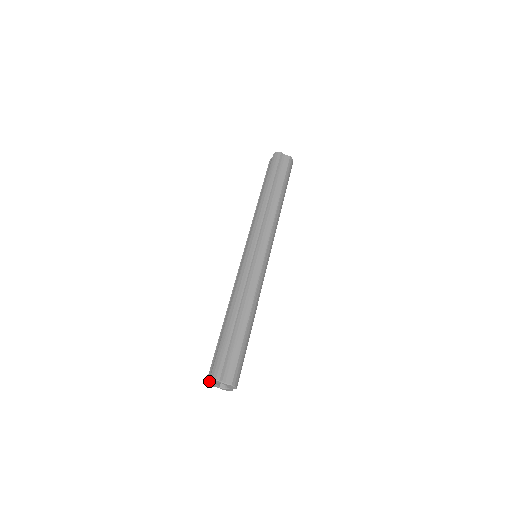
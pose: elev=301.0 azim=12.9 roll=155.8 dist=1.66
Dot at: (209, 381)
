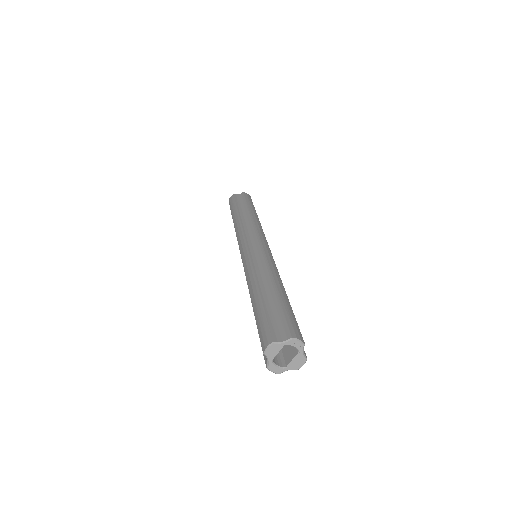
Dot at: (282, 341)
